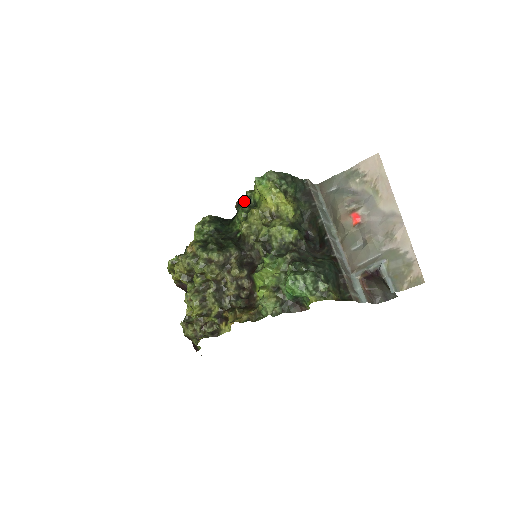
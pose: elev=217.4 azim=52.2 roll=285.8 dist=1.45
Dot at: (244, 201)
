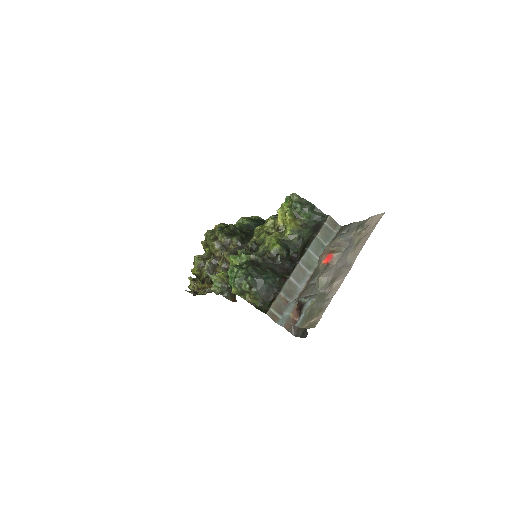
Dot at: occluded
